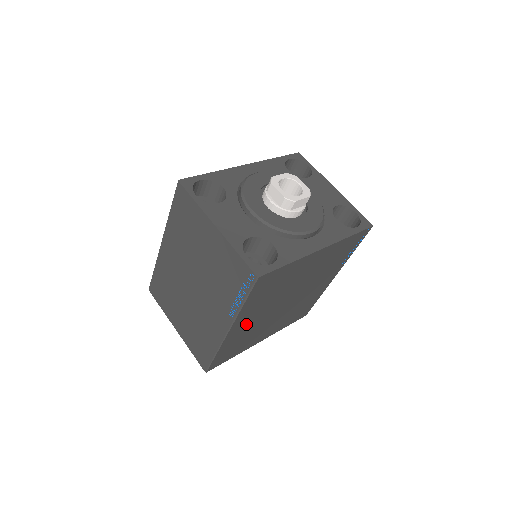
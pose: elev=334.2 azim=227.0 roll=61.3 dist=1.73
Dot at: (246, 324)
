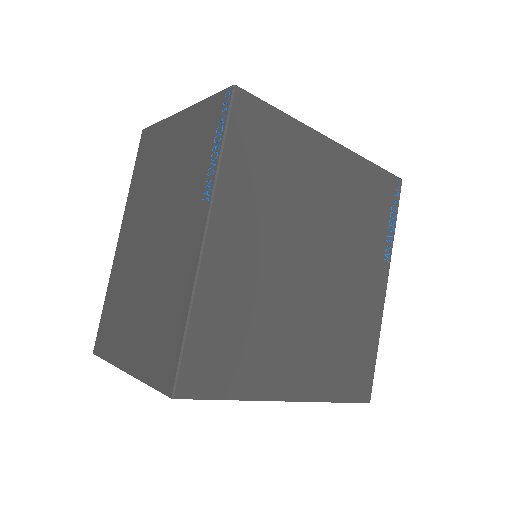
Dot at: (240, 254)
